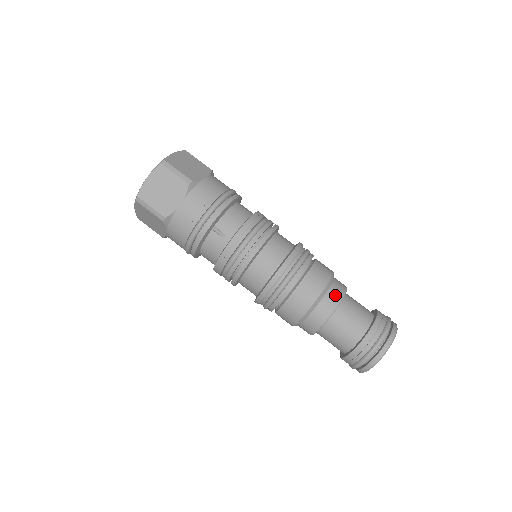
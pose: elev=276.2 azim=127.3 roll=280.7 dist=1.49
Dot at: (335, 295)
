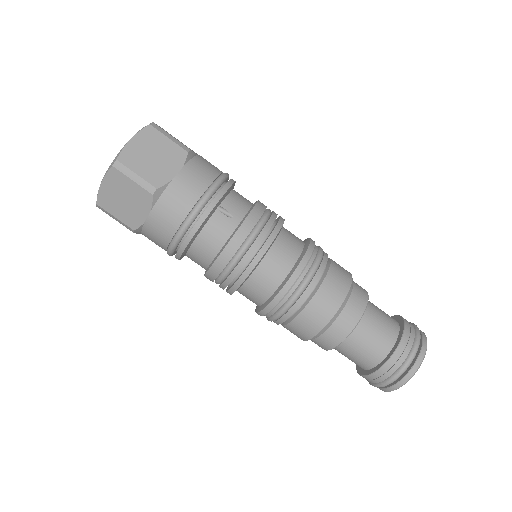
Dot at: (361, 291)
